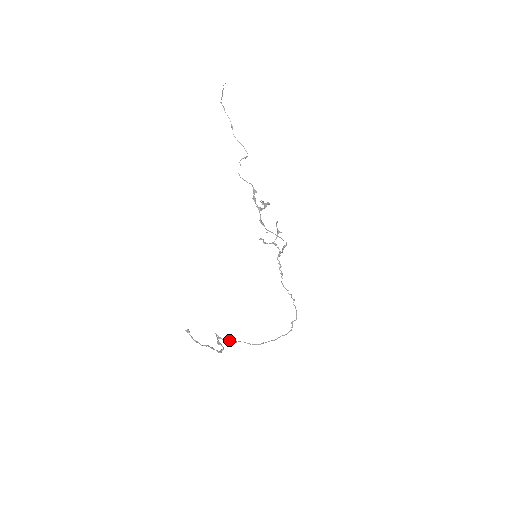
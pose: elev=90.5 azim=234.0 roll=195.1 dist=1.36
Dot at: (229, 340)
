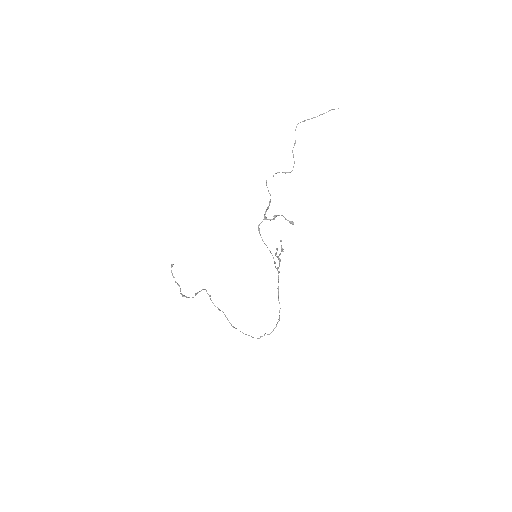
Dot at: occluded
